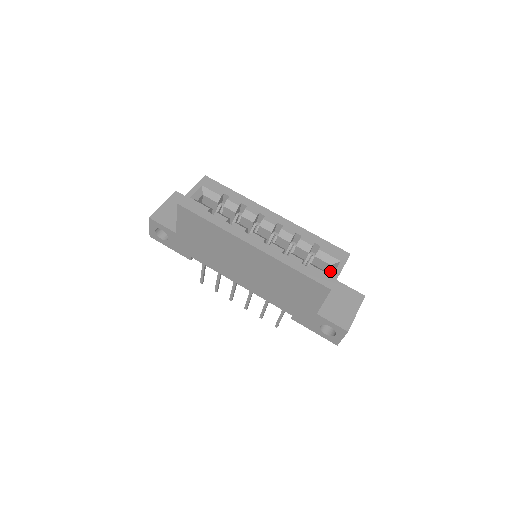
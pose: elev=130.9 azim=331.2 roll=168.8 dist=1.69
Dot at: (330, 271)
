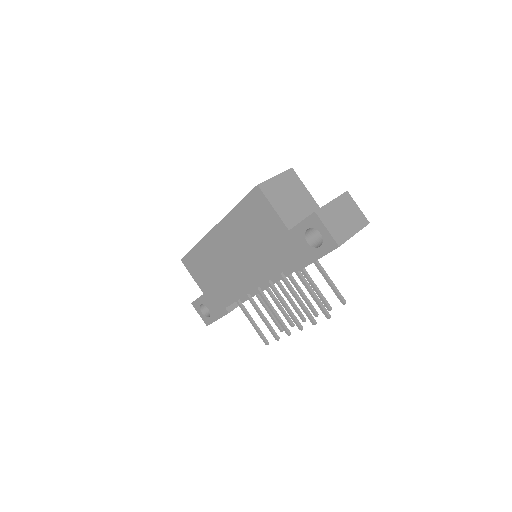
Dot at: occluded
